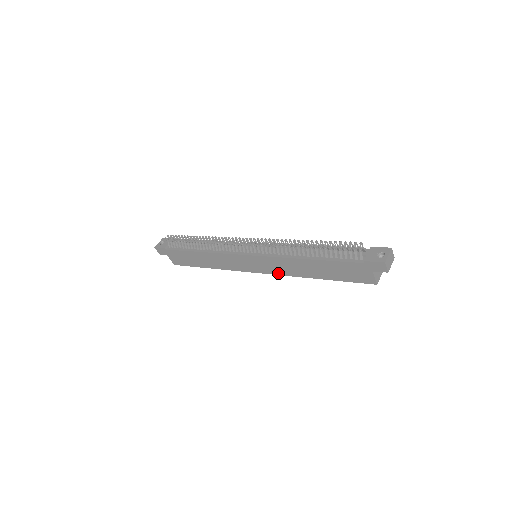
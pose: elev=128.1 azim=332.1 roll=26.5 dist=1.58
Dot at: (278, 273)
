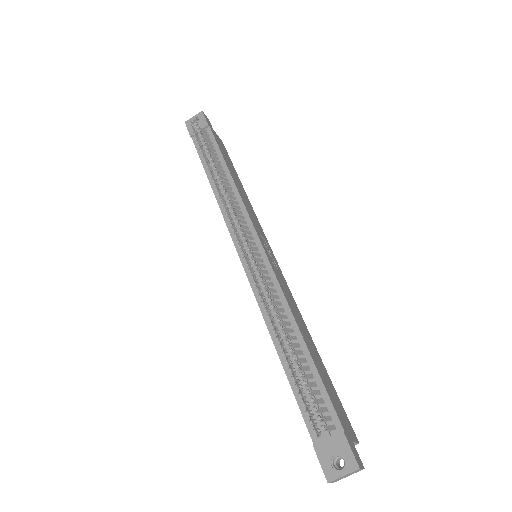
Dot at: occluded
